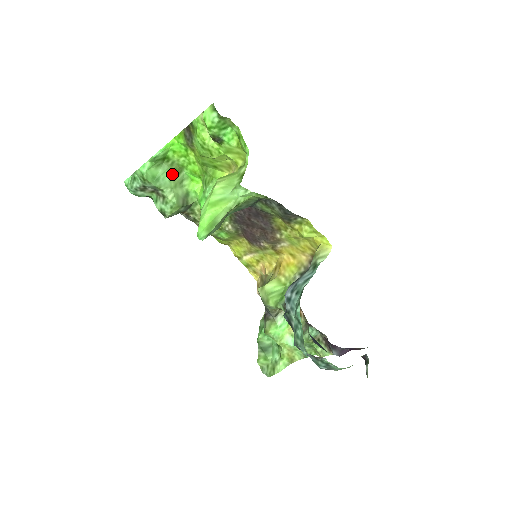
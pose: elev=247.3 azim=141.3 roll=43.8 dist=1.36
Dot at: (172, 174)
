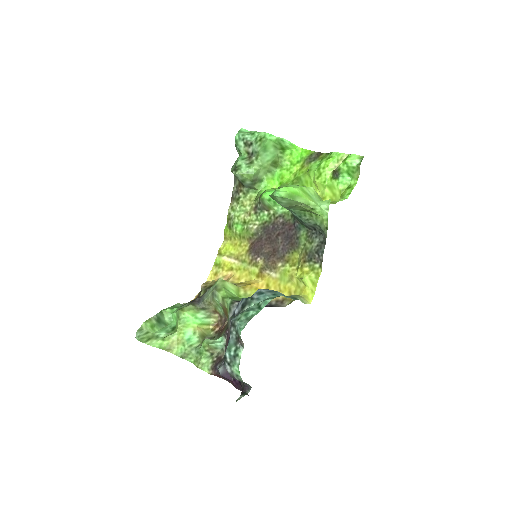
Dot at: (273, 160)
